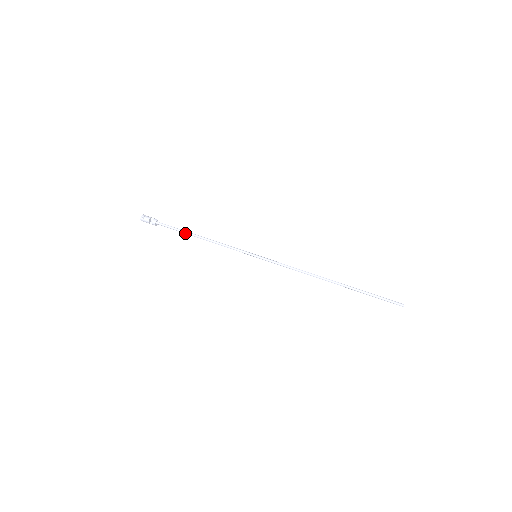
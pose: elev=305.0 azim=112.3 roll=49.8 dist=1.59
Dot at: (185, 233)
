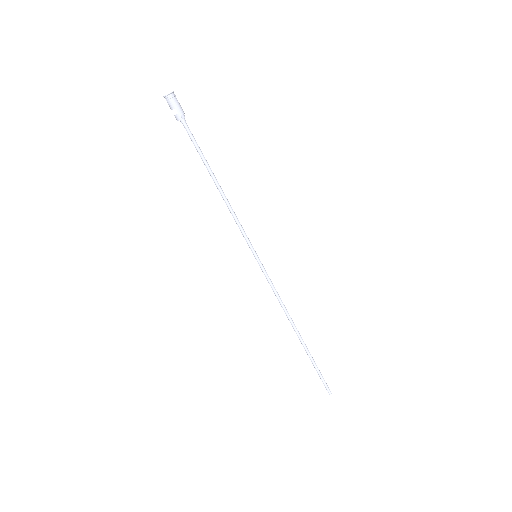
Dot at: (205, 164)
